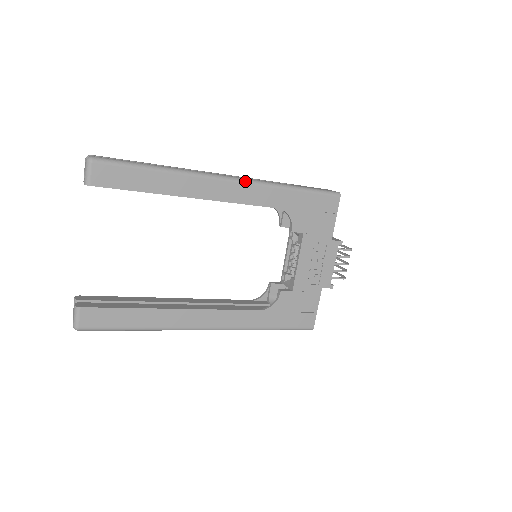
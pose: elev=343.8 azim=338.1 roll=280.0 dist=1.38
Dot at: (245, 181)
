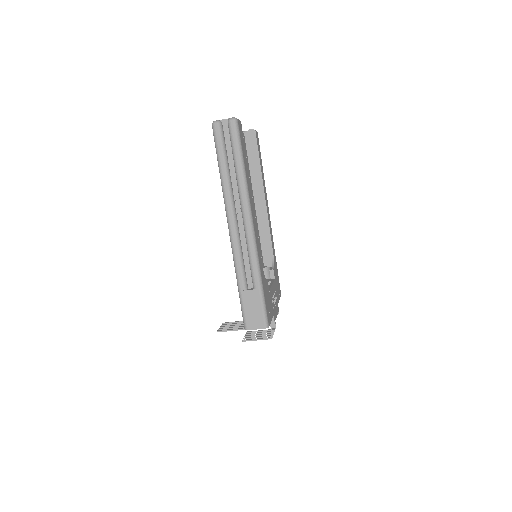
Dot at: occluded
